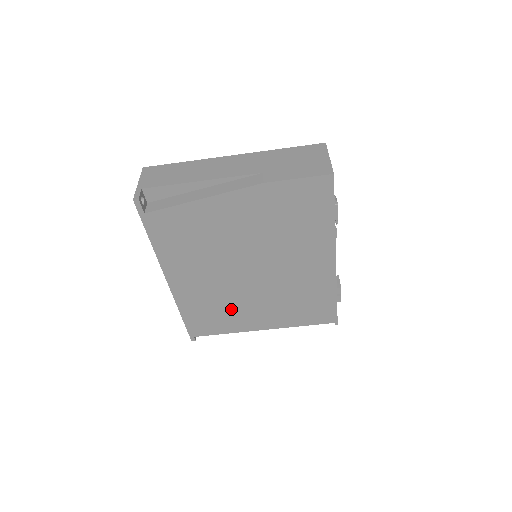
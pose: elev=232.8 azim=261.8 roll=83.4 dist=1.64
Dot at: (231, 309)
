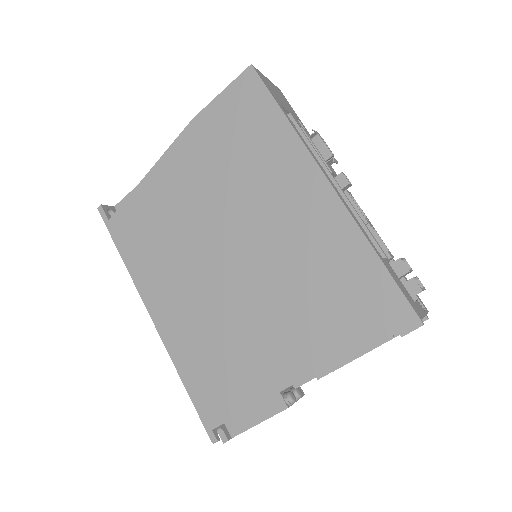
Dot at: (237, 343)
